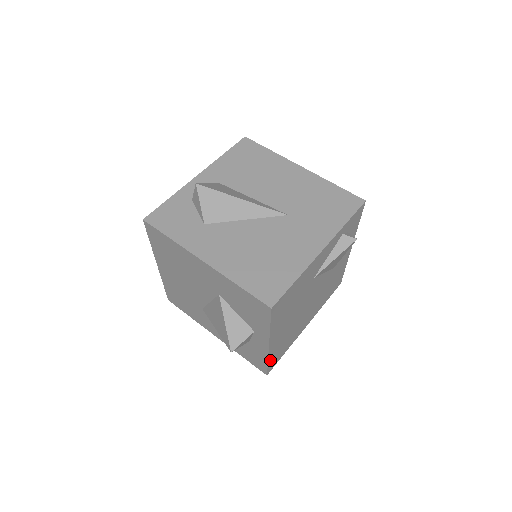
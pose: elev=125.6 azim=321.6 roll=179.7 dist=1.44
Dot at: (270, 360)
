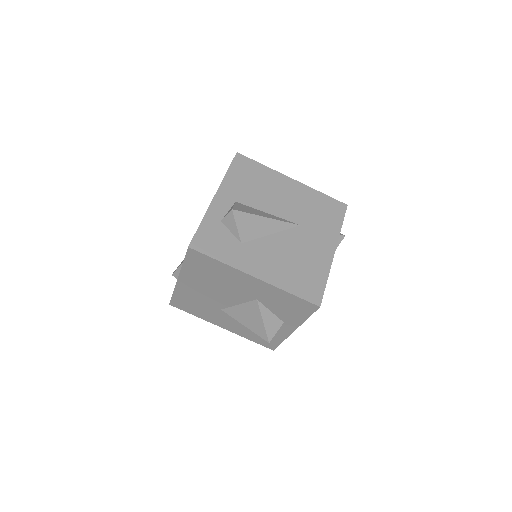
Dot at: occluded
